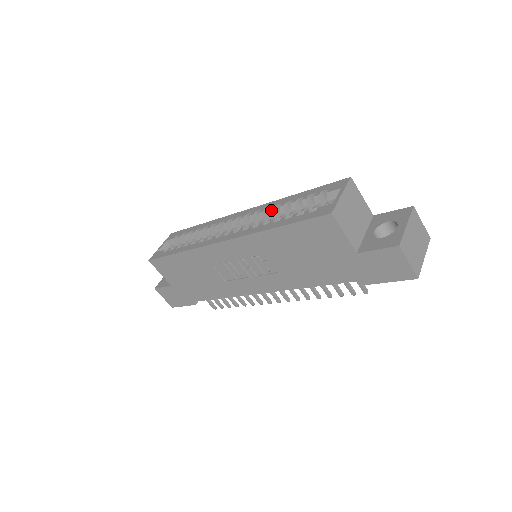
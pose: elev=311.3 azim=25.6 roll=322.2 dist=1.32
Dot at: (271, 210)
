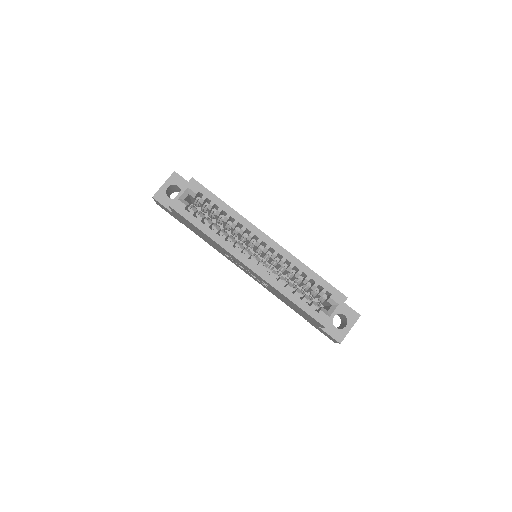
Dot at: (290, 268)
